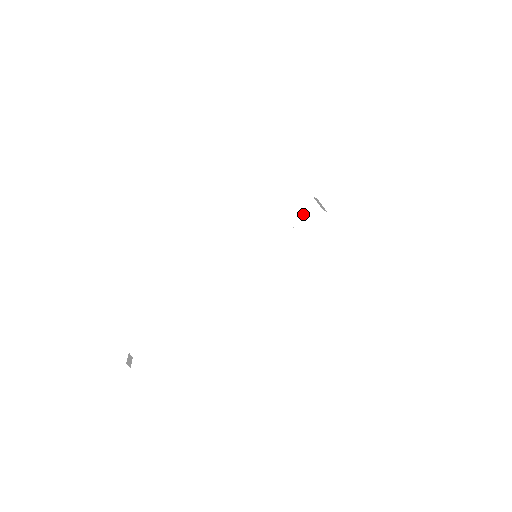
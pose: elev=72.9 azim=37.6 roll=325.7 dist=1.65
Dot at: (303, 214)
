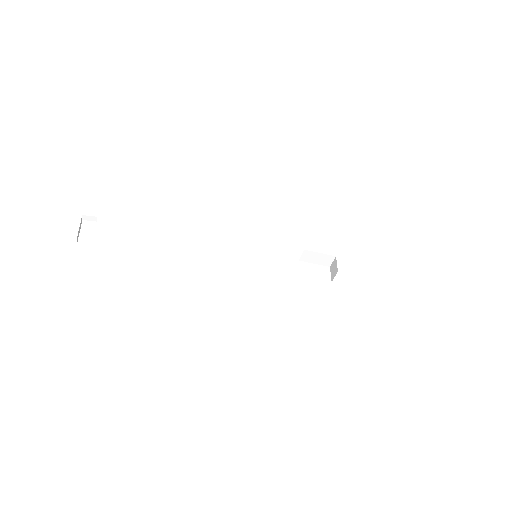
Dot at: (316, 258)
